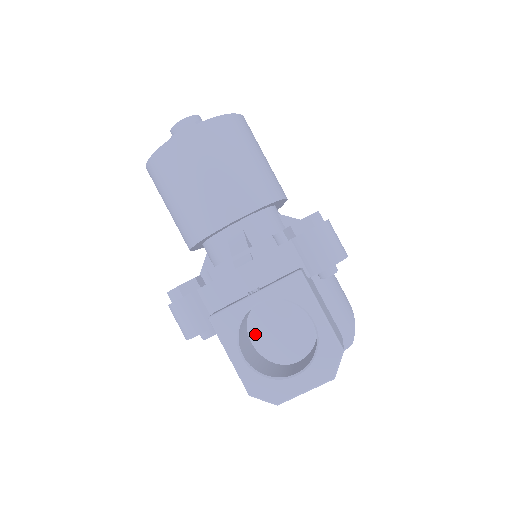
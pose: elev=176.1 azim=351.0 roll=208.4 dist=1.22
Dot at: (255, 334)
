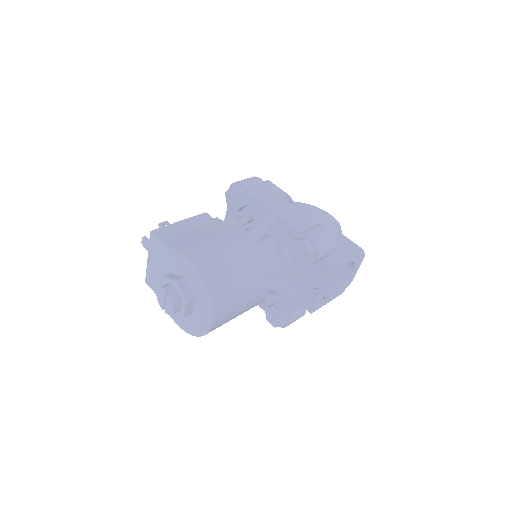
Dot at: occluded
